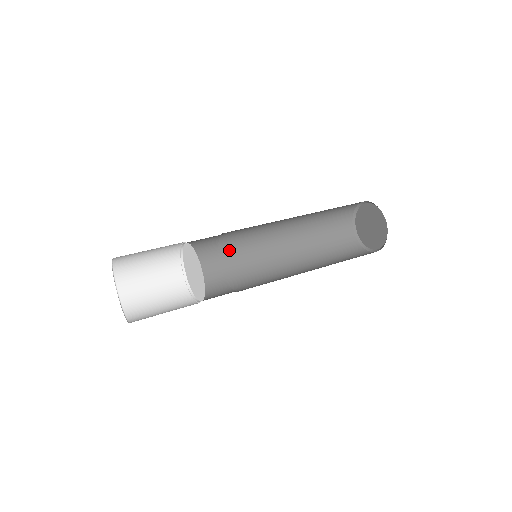
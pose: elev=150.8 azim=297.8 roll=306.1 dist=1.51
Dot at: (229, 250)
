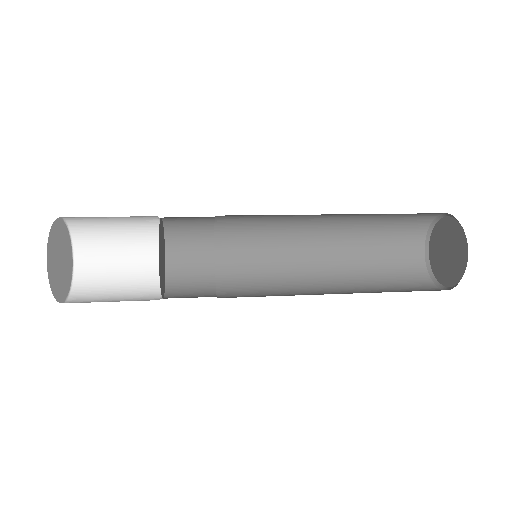
Dot at: (231, 239)
